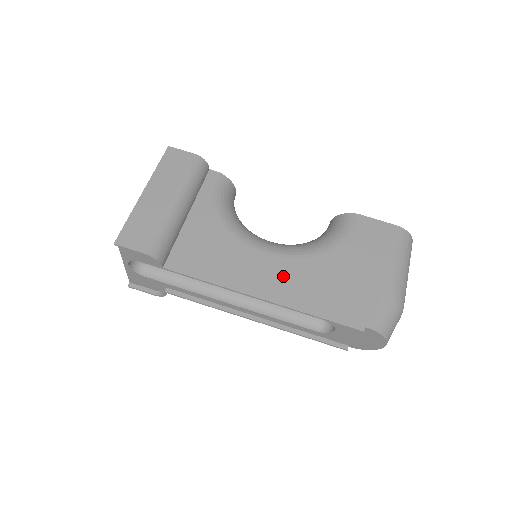
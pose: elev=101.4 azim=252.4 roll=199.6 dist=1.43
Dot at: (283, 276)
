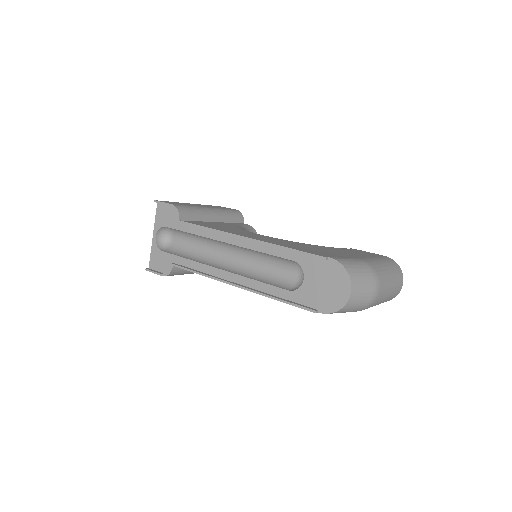
Dot at: (269, 239)
